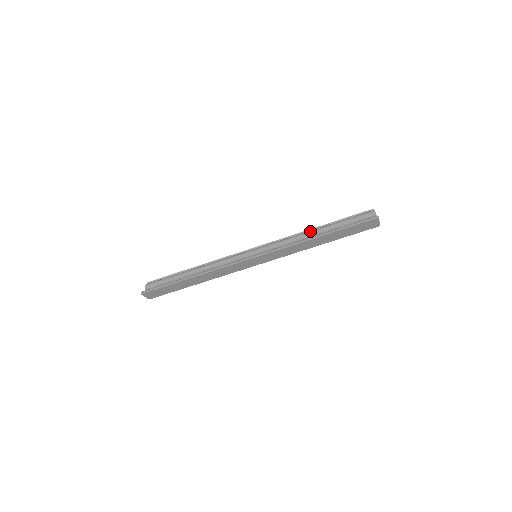
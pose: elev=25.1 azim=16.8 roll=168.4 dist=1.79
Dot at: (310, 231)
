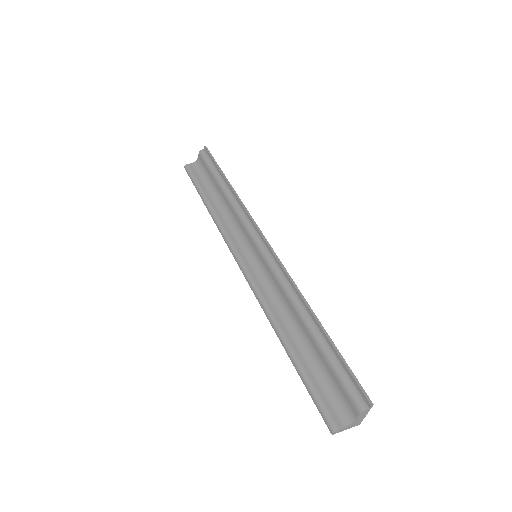
Dot at: (299, 313)
